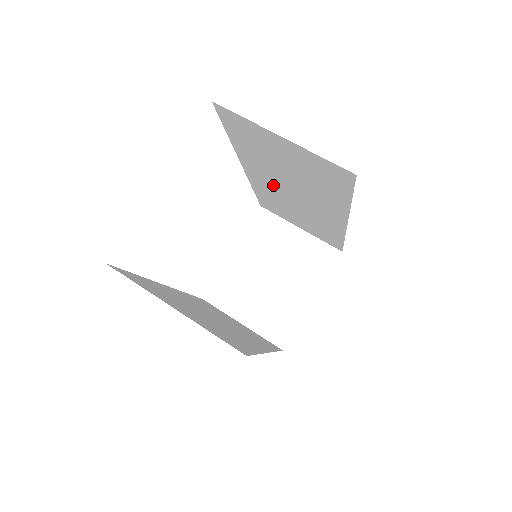
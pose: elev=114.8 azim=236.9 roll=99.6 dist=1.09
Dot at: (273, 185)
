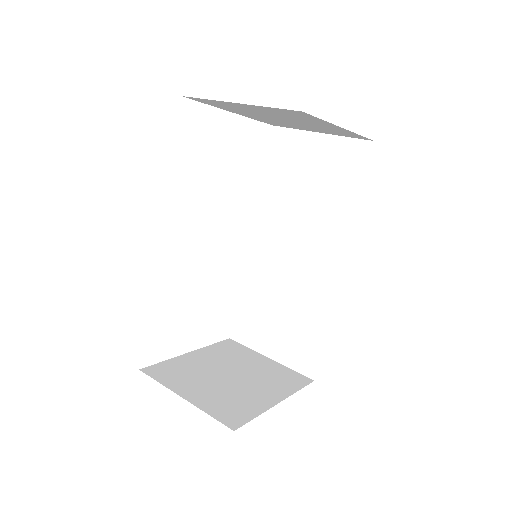
Dot at: (275, 248)
